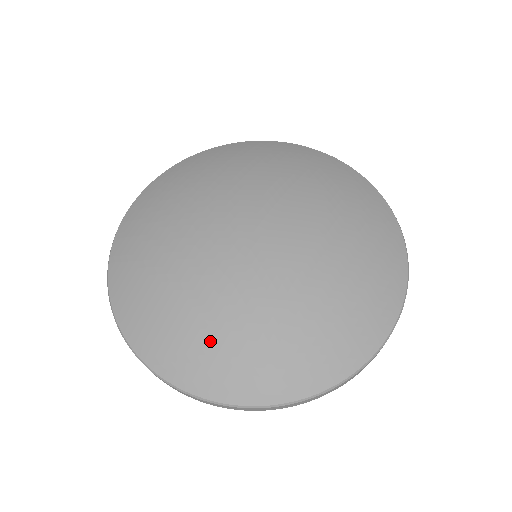
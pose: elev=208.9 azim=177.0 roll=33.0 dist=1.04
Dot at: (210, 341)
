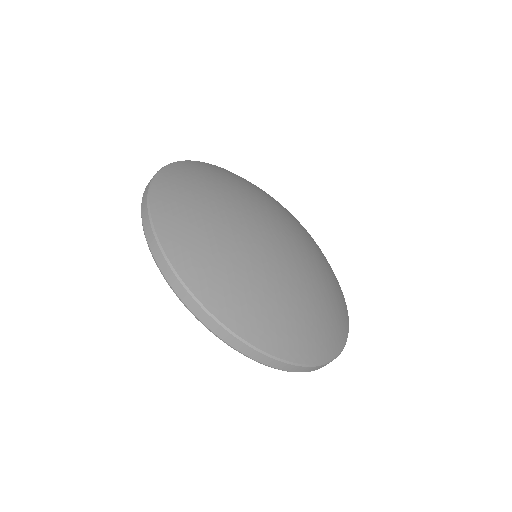
Dot at: (236, 275)
